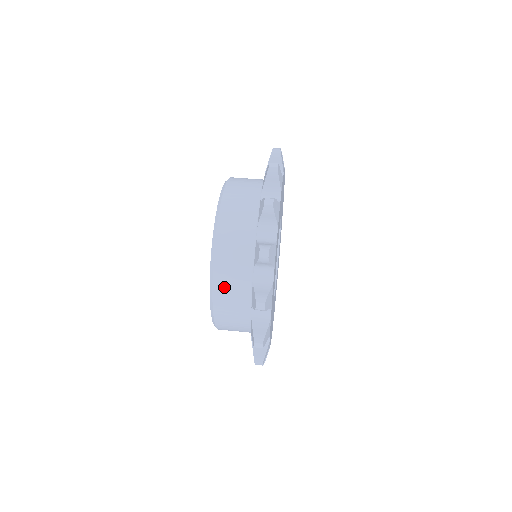
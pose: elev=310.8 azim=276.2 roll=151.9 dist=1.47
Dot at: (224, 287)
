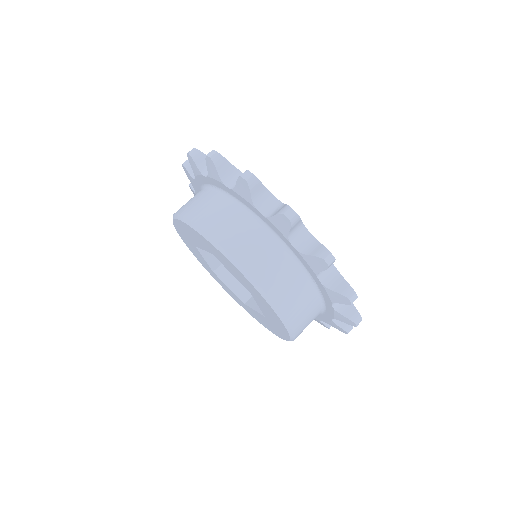
Dot at: (251, 257)
